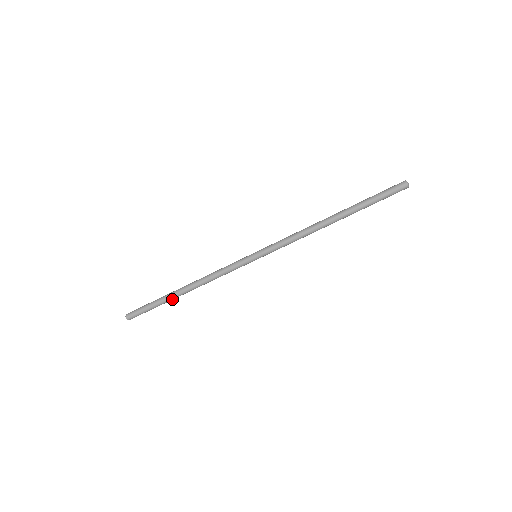
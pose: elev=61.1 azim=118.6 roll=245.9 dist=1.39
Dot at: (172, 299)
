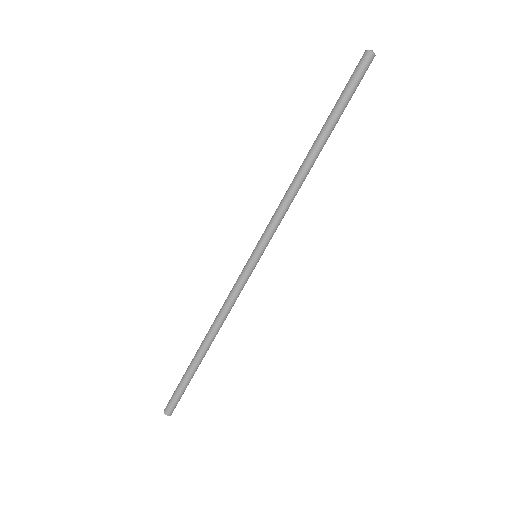
Dot at: (199, 363)
